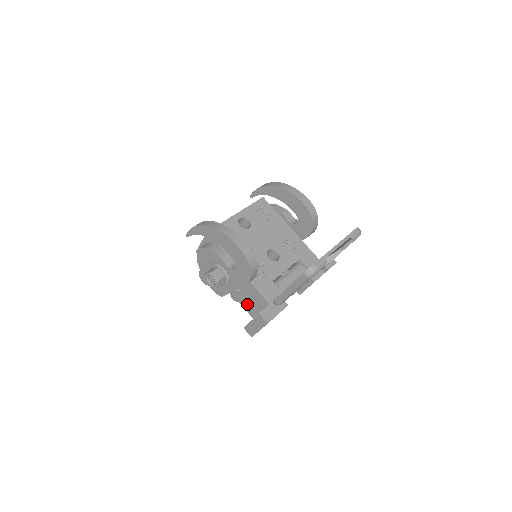
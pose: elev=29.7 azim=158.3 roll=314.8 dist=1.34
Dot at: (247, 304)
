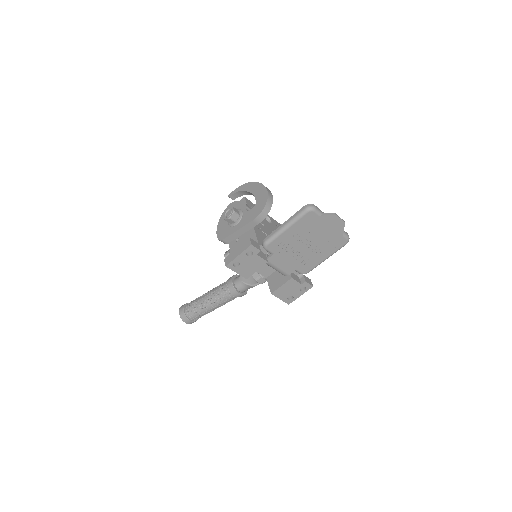
Dot at: occluded
